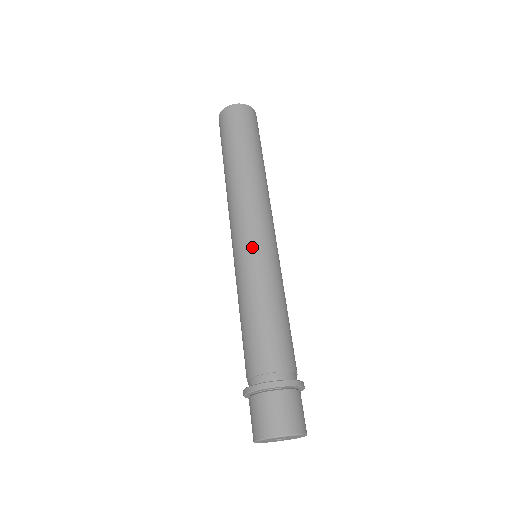
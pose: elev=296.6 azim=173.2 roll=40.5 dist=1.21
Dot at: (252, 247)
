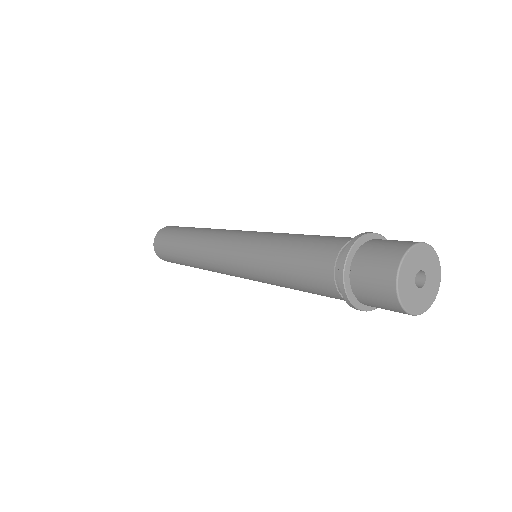
Dot at: (243, 238)
